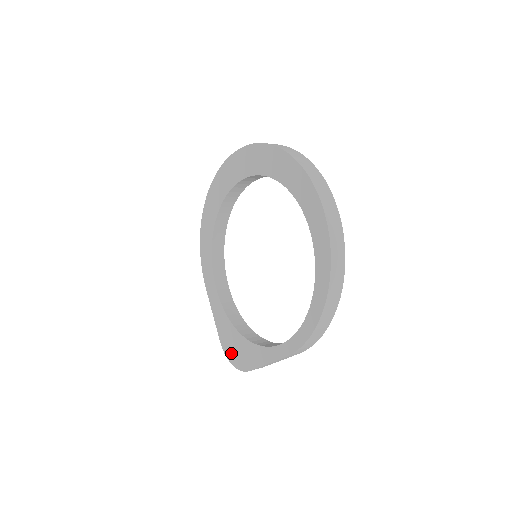
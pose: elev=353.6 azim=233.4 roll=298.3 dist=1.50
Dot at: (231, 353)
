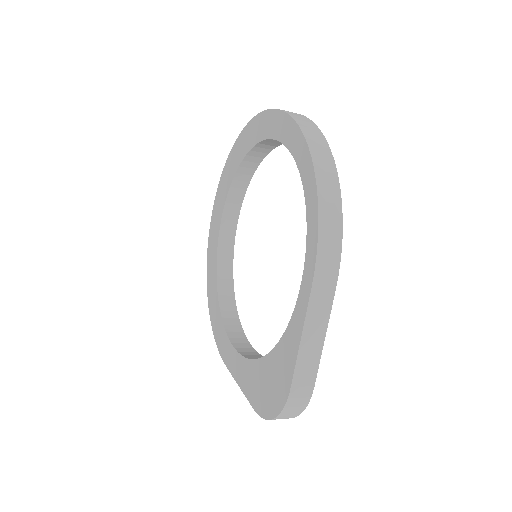
Dot at: (267, 402)
